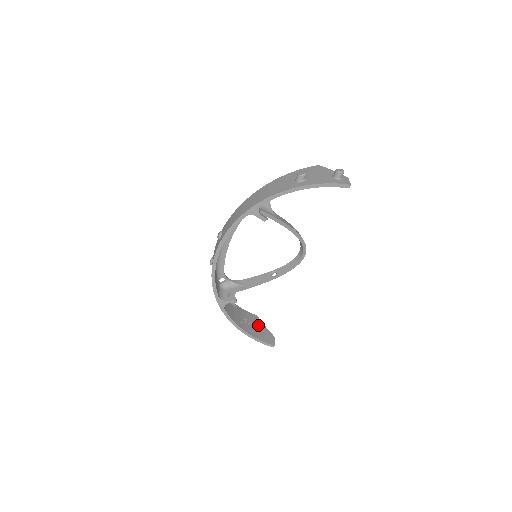
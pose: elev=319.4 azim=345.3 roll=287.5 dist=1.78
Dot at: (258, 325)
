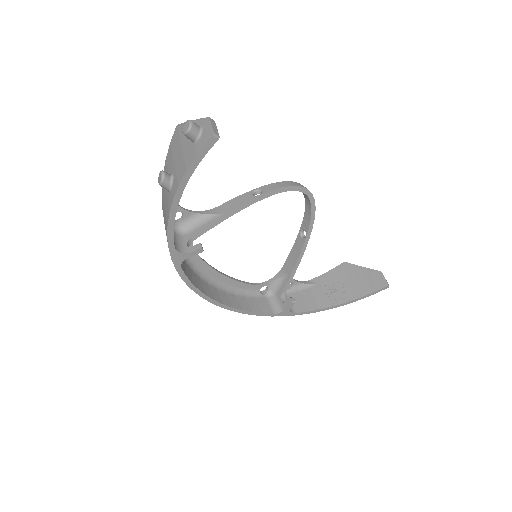
Dot at: (353, 275)
